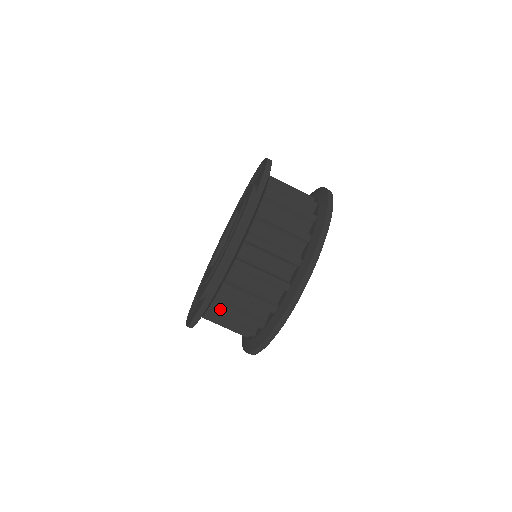
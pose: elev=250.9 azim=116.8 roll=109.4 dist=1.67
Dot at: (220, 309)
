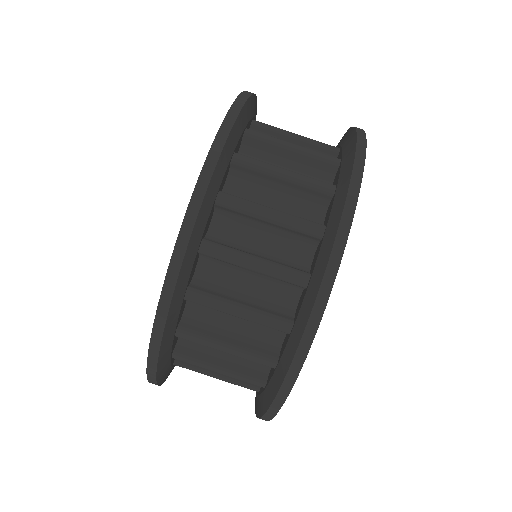
Dot at: (189, 363)
